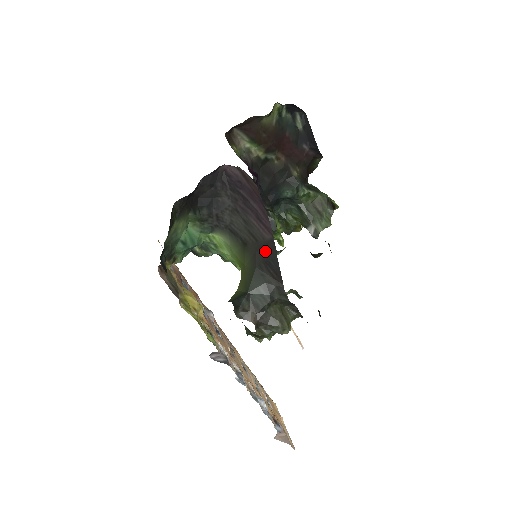
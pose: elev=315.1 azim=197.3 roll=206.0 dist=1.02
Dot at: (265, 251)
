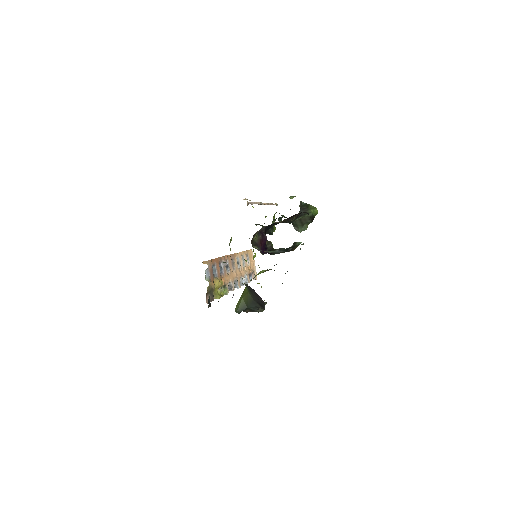
Dot at: (260, 301)
